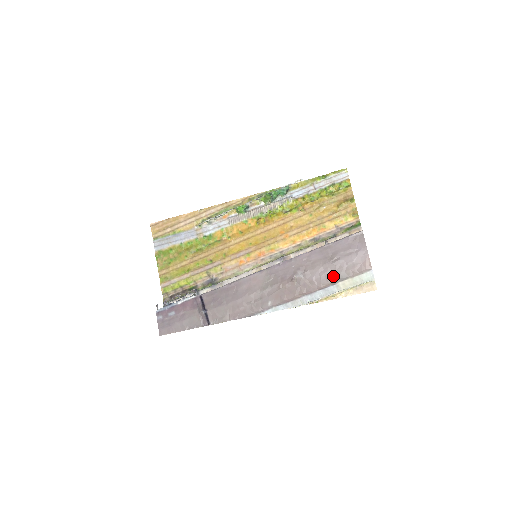
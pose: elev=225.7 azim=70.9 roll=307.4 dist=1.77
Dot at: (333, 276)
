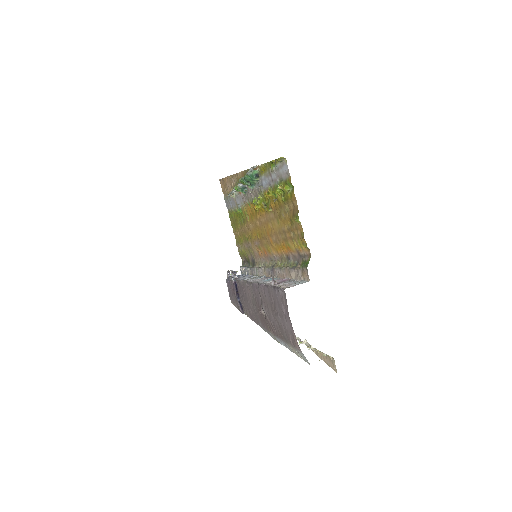
Dot at: (281, 332)
